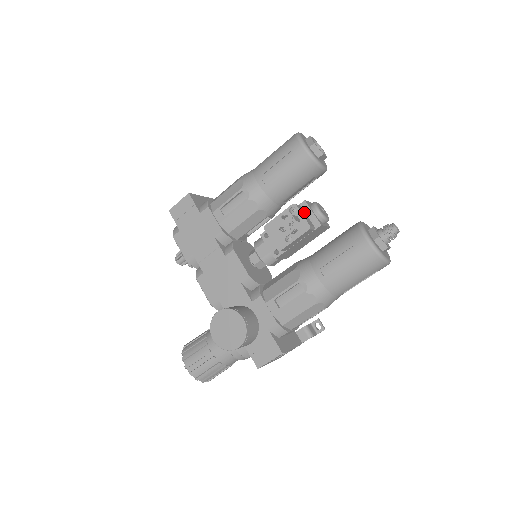
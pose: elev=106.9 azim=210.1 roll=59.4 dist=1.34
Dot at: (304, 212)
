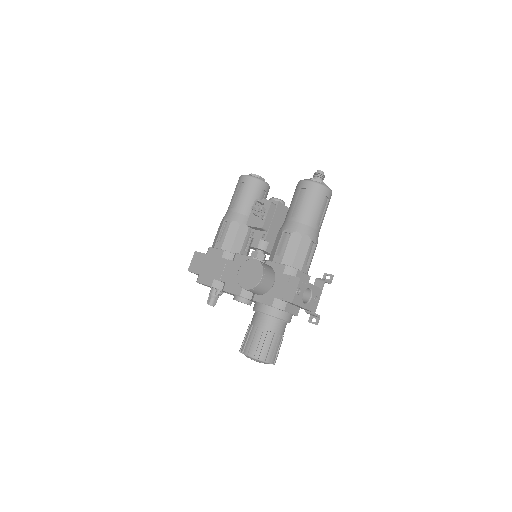
Dot at: occluded
